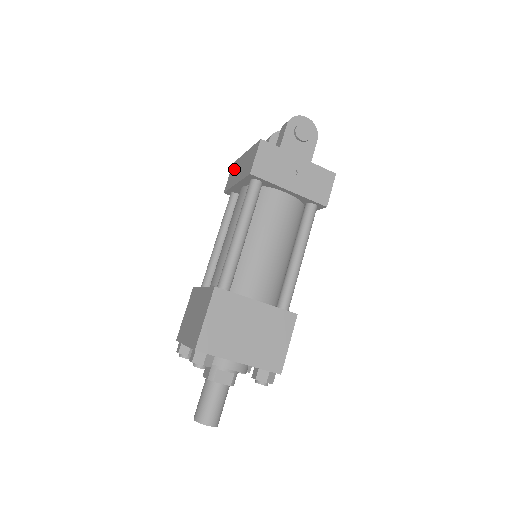
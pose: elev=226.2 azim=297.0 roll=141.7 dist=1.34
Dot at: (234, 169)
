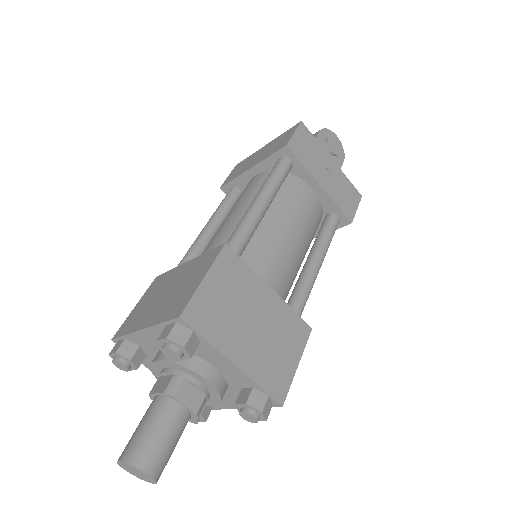
Dot at: (242, 164)
